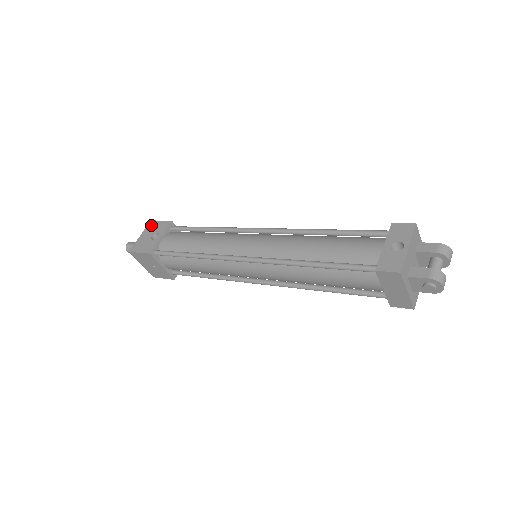
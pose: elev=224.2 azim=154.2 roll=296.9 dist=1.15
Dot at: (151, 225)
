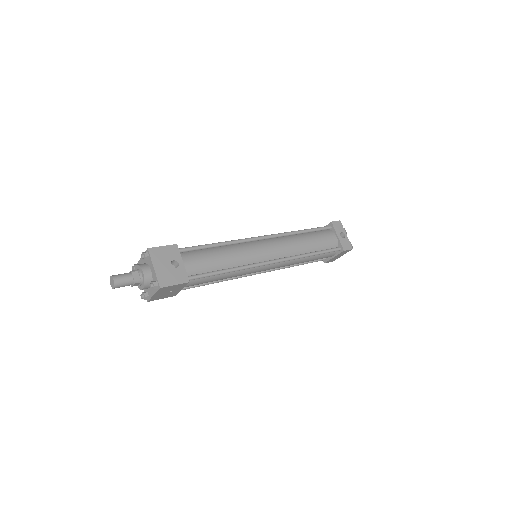
Dot at: (156, 253)
